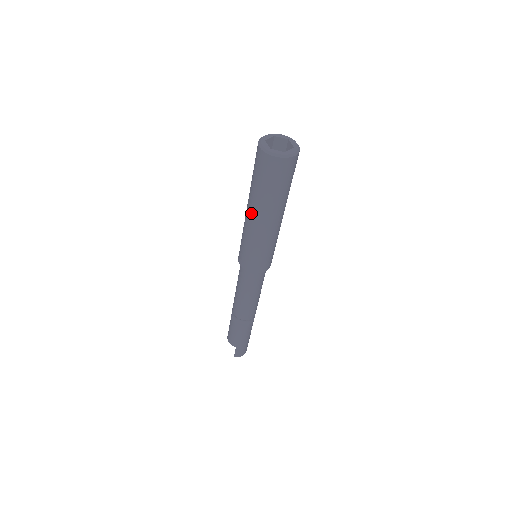
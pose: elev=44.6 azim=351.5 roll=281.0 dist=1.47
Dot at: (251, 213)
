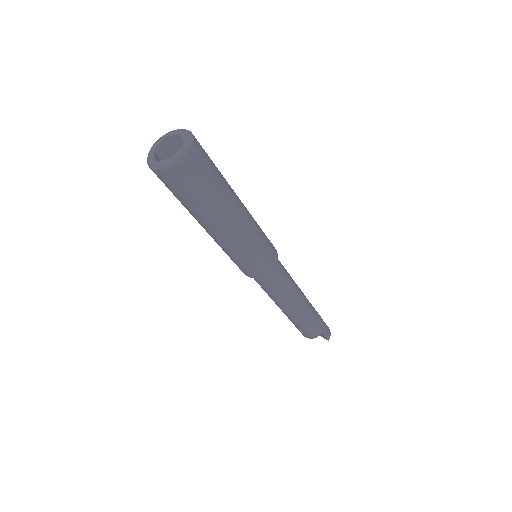
Dot at: (221, 229)
